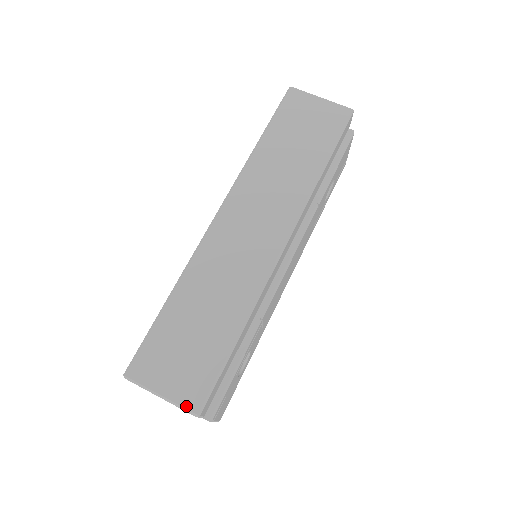
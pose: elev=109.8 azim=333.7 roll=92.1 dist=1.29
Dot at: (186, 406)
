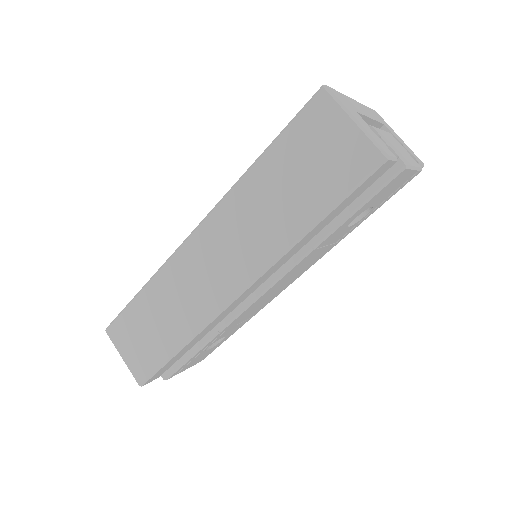
Dot at: (134, 376)
